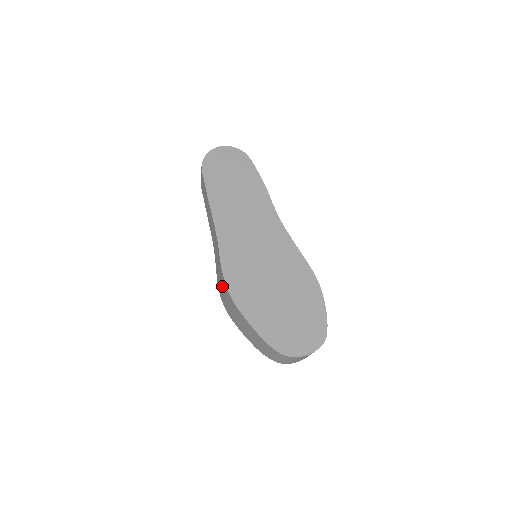
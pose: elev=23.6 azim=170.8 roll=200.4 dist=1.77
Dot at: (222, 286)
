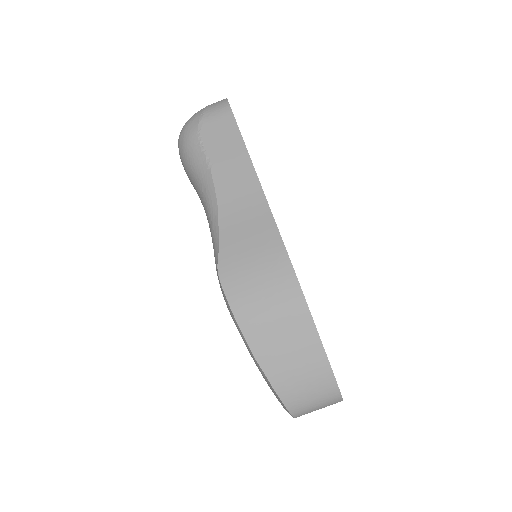
Dot at: (263, 270)
